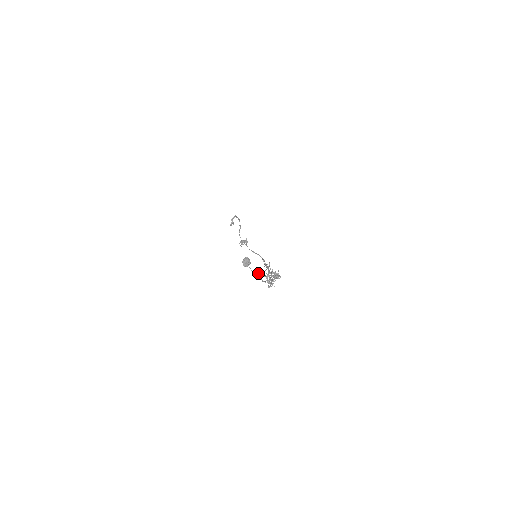
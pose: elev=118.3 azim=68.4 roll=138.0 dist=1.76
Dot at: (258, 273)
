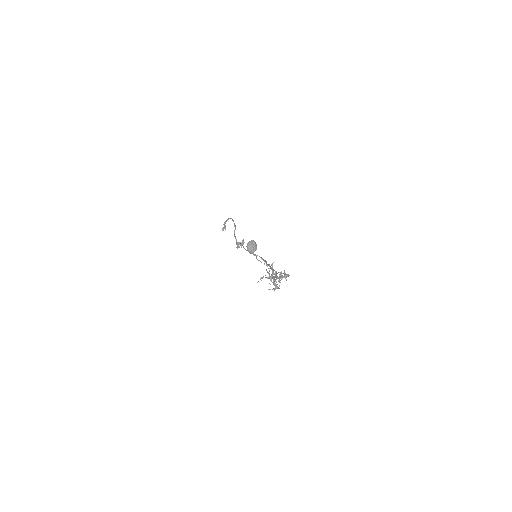
Dot at: occluded
